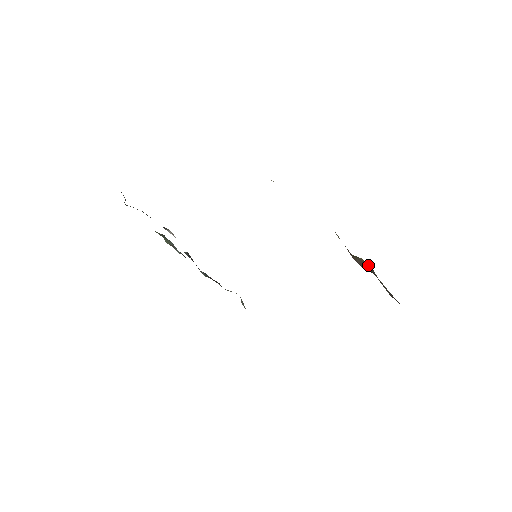
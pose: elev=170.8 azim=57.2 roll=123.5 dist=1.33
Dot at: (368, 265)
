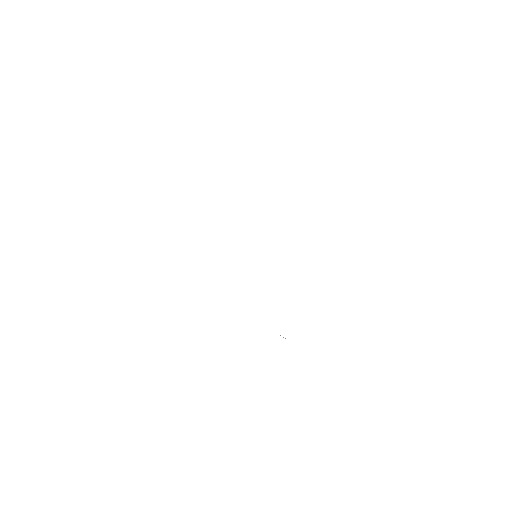
Dot at: occluded
